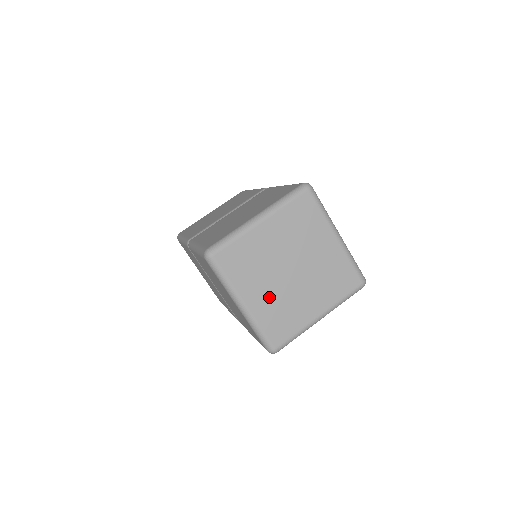
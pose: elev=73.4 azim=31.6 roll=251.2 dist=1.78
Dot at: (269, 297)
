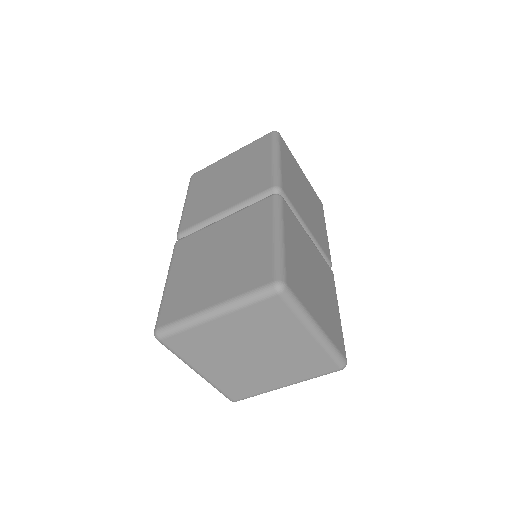
Dot at: (227, 371)
